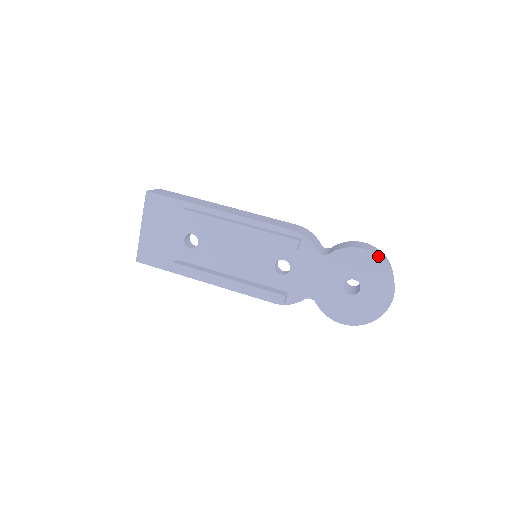
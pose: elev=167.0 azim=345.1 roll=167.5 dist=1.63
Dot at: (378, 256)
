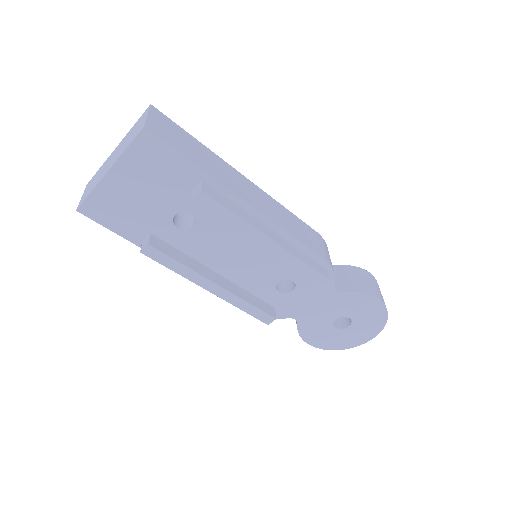
Dot at: occluded
